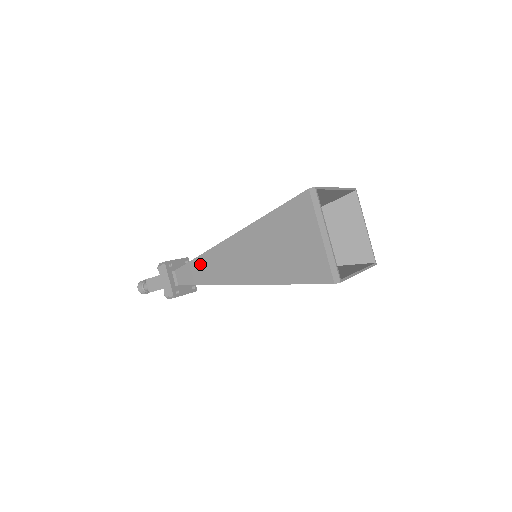
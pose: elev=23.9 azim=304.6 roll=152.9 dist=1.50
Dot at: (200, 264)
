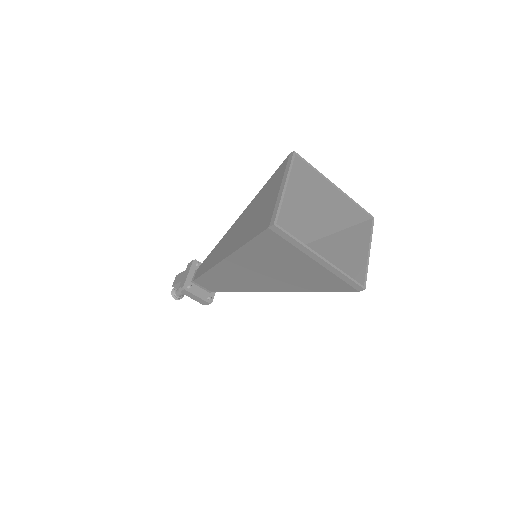
Dot at: (211, 255)
